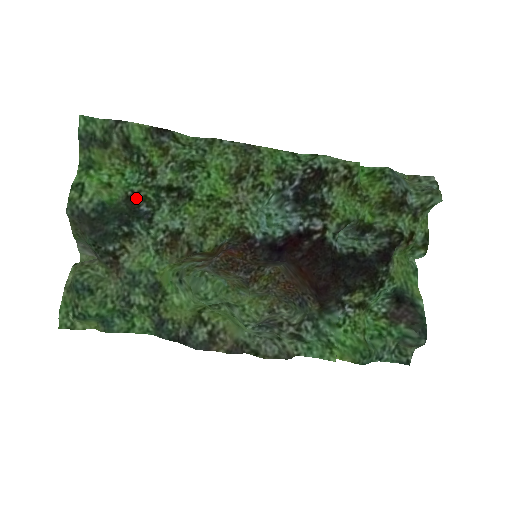
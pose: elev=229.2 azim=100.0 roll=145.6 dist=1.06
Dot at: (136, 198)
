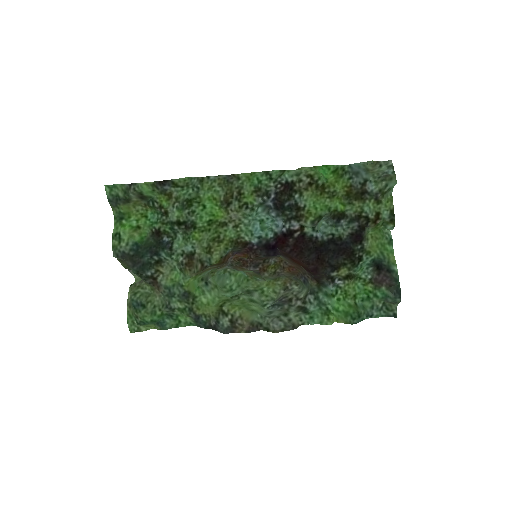
Dot at: (159, 233)
